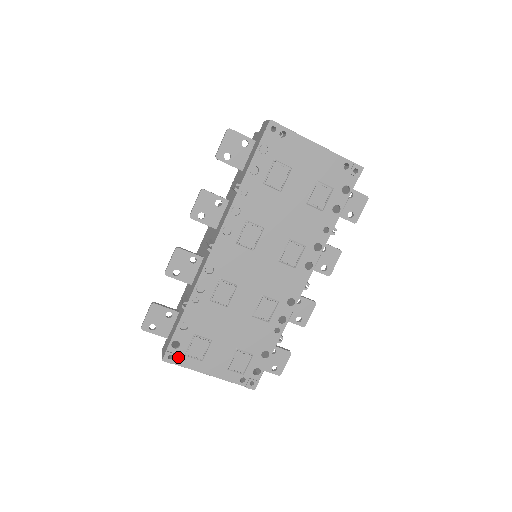
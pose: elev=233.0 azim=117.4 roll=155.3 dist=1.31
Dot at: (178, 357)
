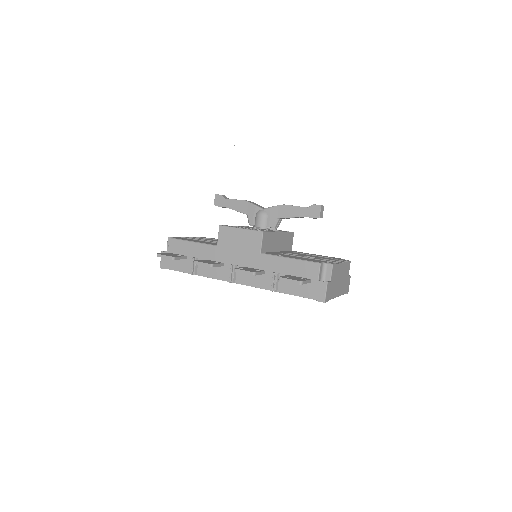
Dot at: occluded
